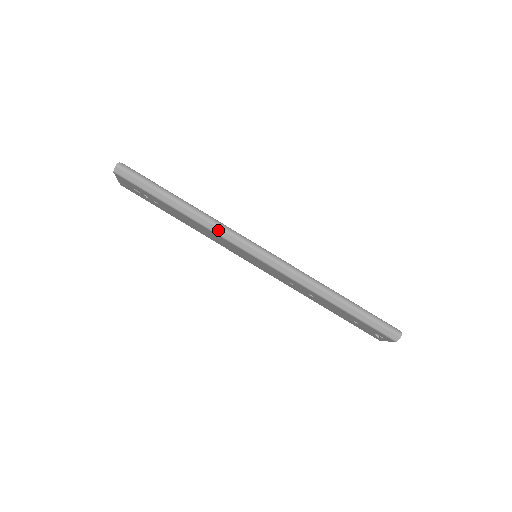
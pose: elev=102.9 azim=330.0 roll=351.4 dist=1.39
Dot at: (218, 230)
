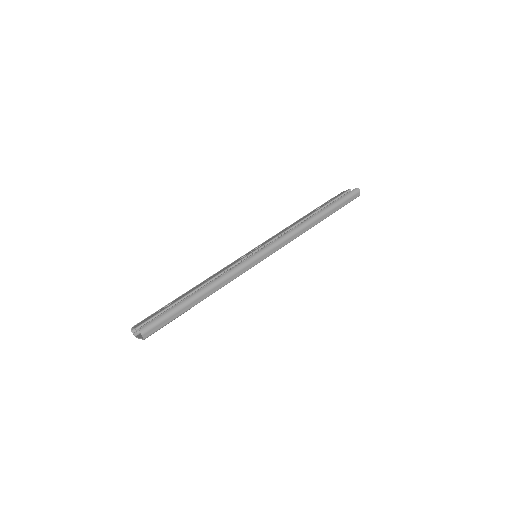
Dot at: (235, 276)
